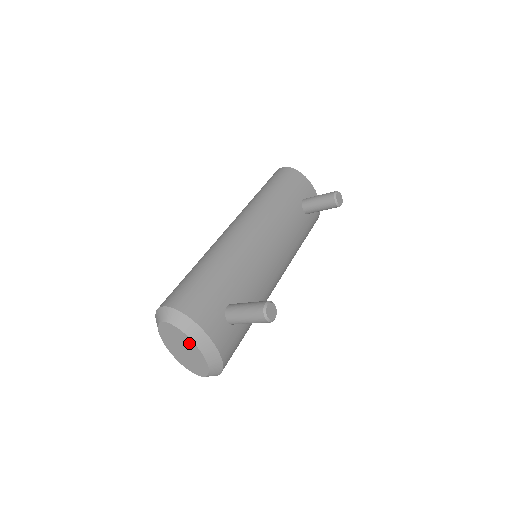
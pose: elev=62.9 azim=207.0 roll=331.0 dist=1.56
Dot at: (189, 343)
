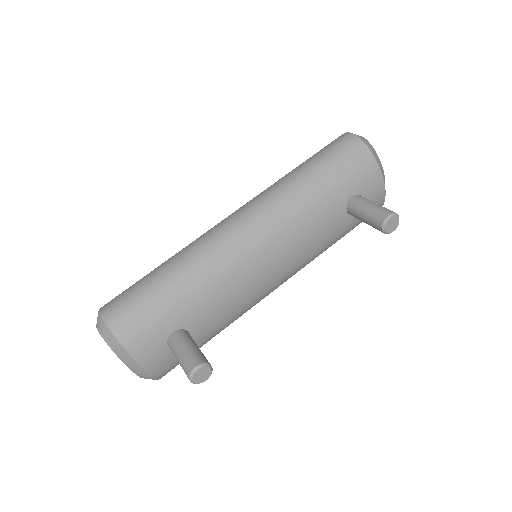
Dot at: occluded
